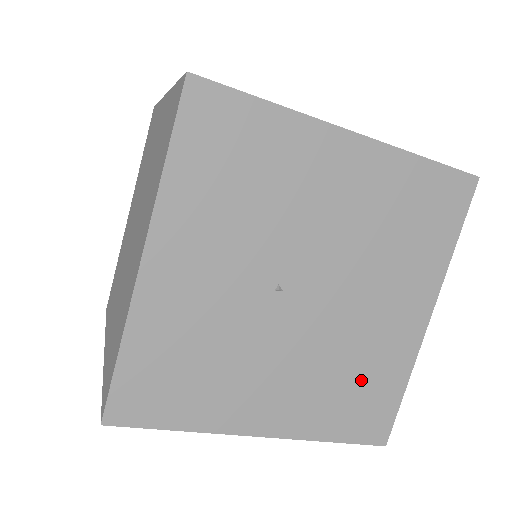
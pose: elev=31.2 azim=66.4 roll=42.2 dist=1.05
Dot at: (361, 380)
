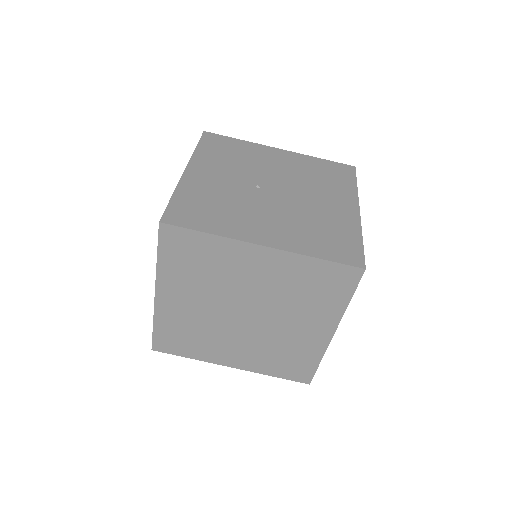
Dot at: (326, 230)
